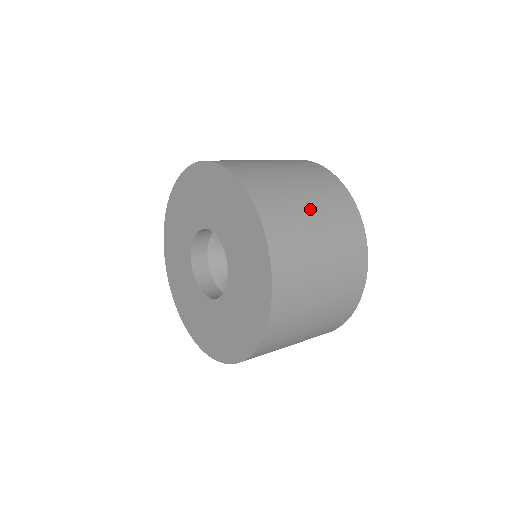
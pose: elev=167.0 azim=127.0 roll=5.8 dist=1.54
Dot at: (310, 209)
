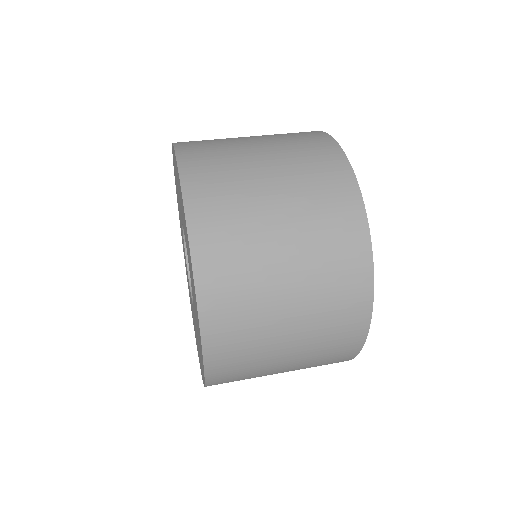
Dot at: (282, 254)
